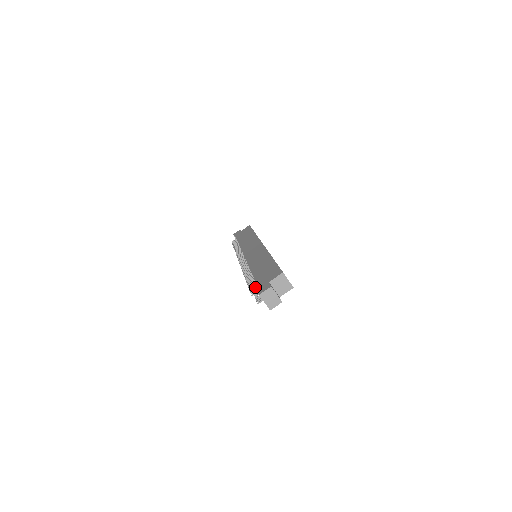
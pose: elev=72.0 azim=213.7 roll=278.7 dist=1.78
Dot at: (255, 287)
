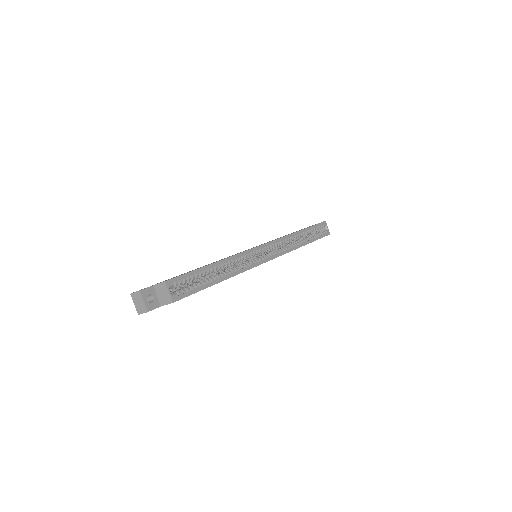
Dot at: occluded
